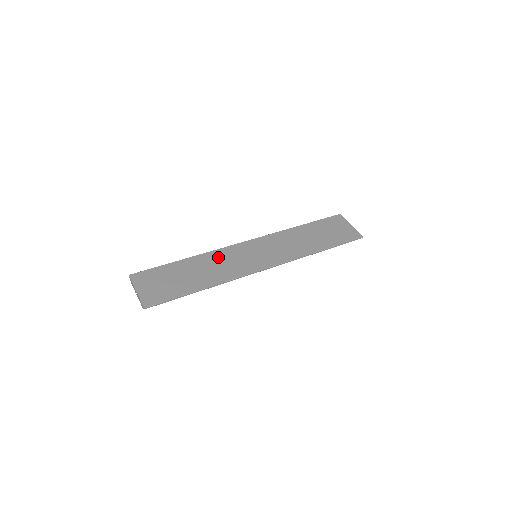
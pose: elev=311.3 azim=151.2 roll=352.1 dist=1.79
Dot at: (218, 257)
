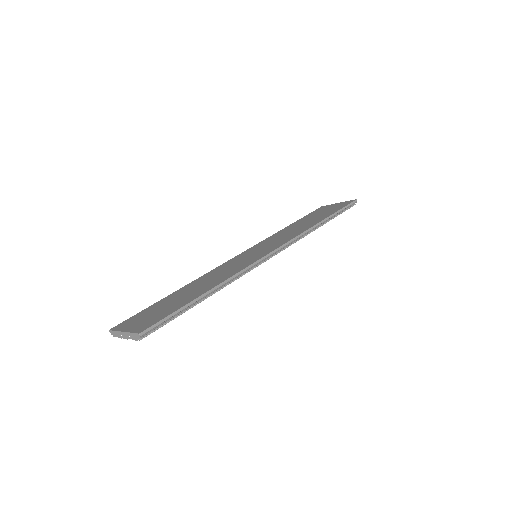
Dot at: (213, 273)
